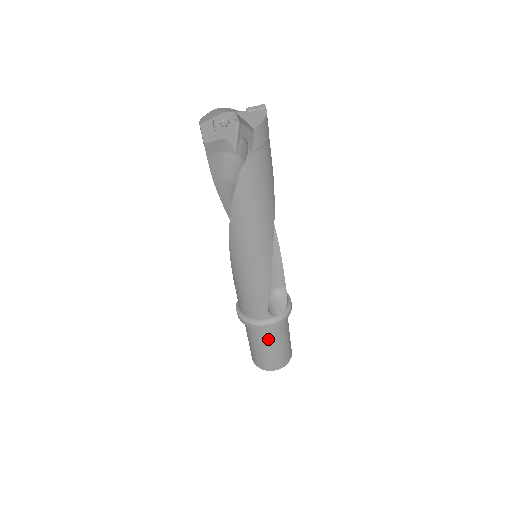
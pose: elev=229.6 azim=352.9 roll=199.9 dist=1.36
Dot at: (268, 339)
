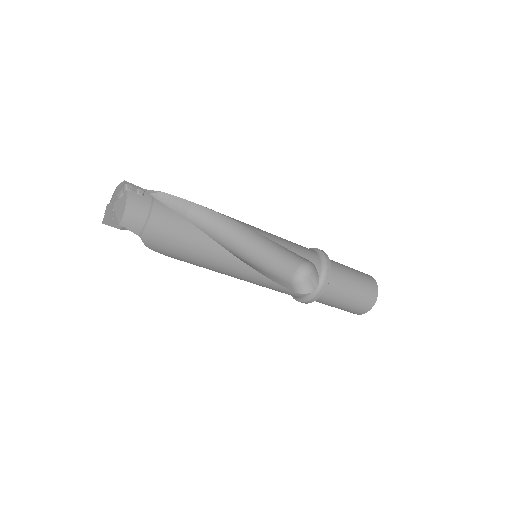
Dot at: (326, 303)
